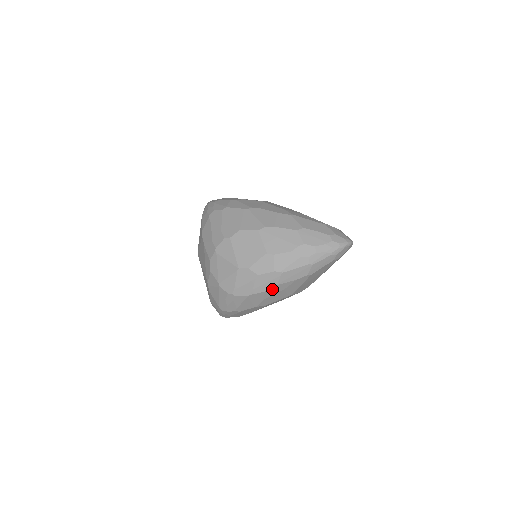
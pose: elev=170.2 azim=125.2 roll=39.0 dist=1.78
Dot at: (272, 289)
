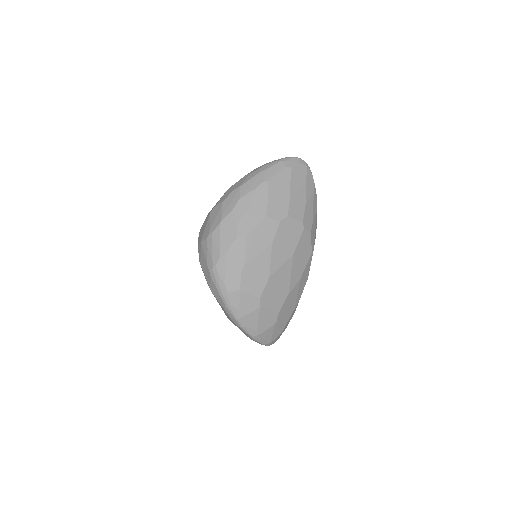
Dot at: (238, 206)
